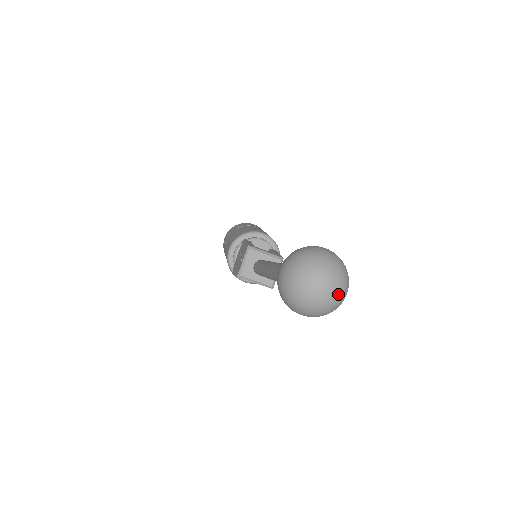
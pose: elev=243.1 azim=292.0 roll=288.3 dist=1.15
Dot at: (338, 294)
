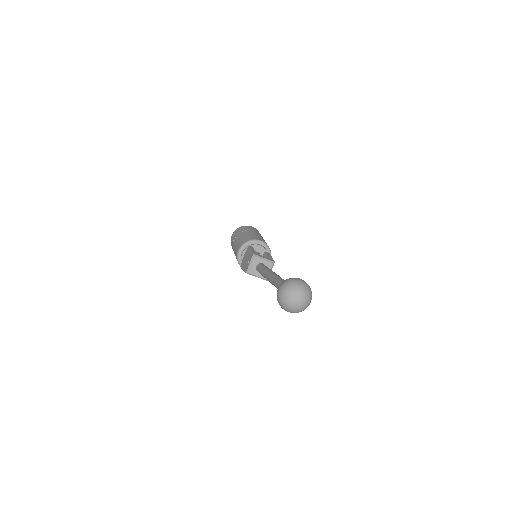
Dot at: (306, 304)
